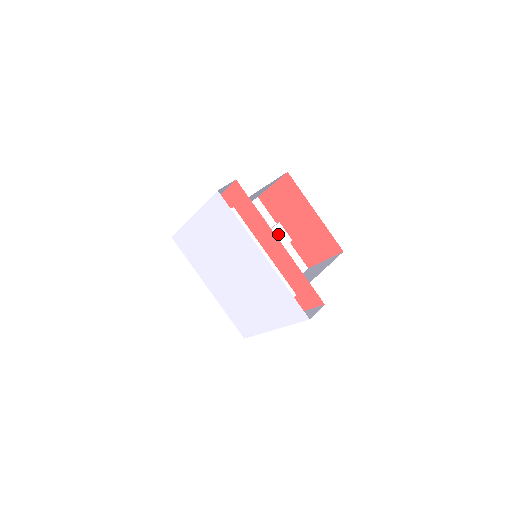
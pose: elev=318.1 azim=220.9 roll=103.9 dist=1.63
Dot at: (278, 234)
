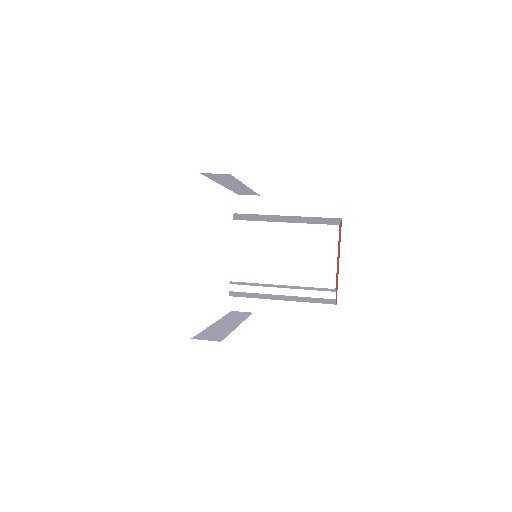
Dot at: (323, 289)
